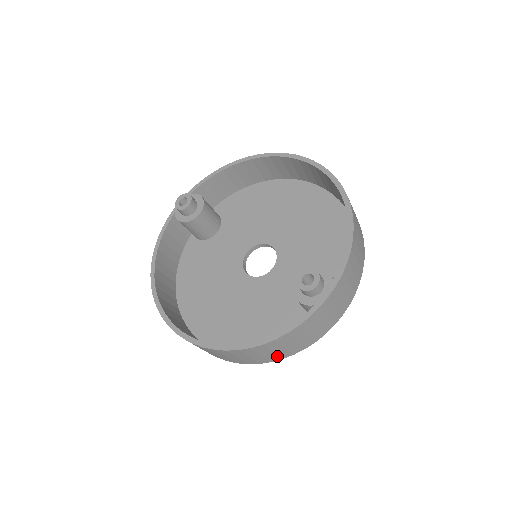
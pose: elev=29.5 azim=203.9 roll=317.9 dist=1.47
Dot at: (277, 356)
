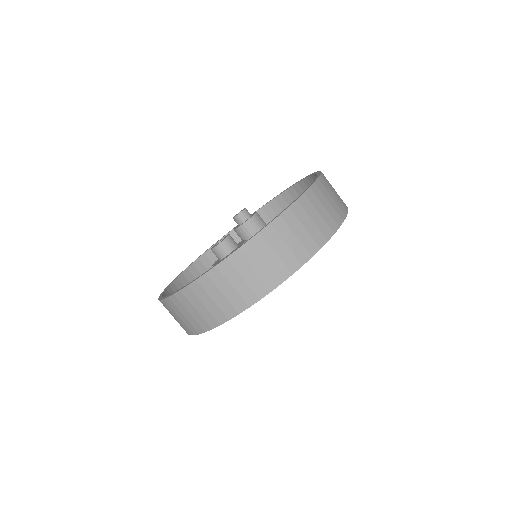
Dot at: (198, 324)
